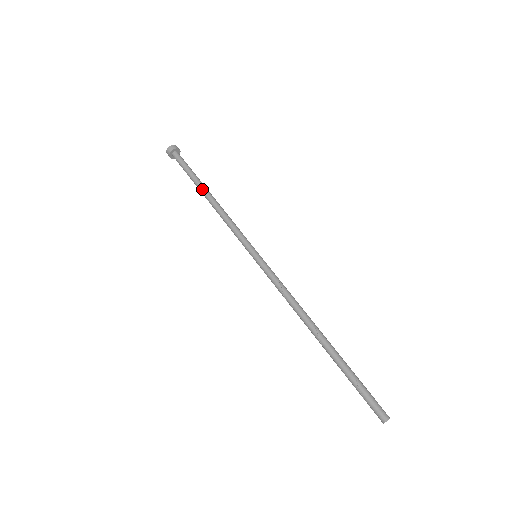
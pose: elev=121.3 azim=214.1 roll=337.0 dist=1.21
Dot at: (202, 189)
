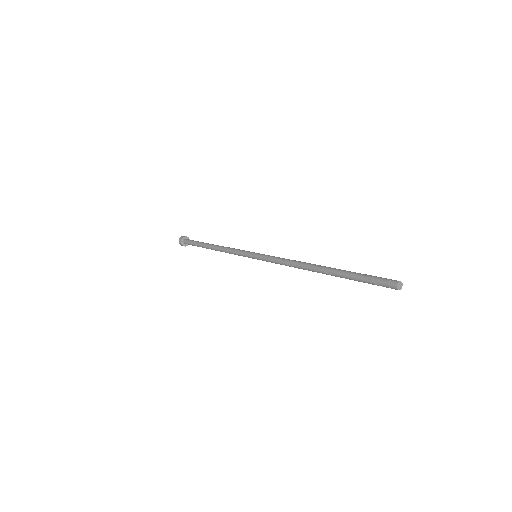
Dot at: (208, 244)
